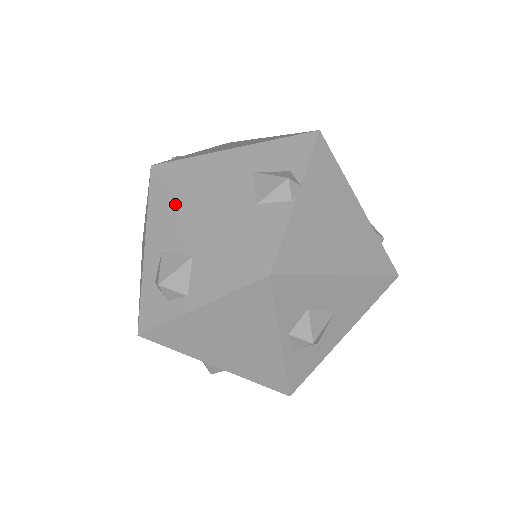
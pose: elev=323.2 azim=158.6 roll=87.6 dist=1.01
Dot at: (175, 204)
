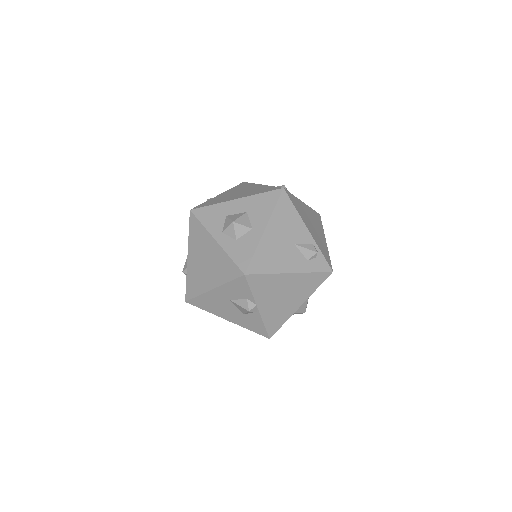
Dot at: occluded
